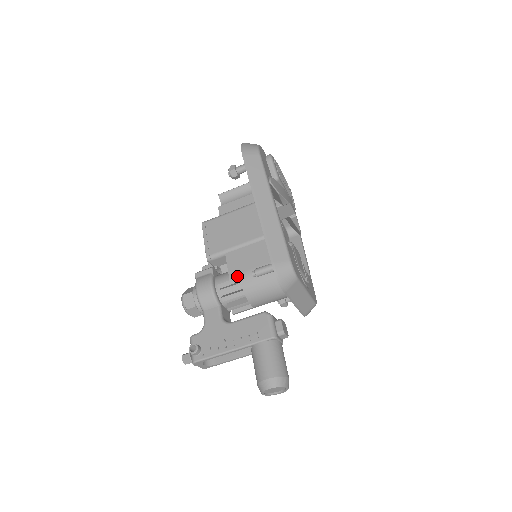
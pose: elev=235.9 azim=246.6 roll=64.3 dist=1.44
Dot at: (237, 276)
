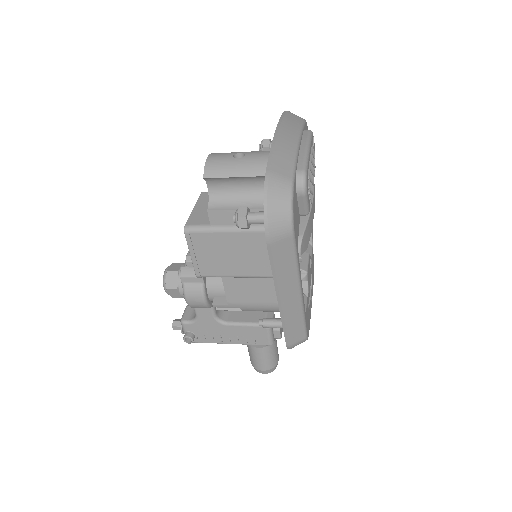
Dot at: (237, 304)
